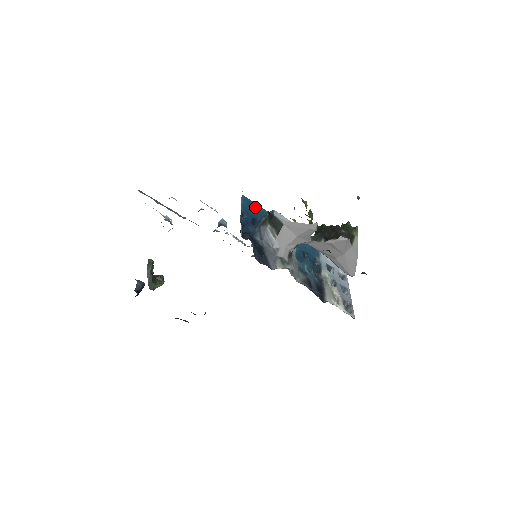
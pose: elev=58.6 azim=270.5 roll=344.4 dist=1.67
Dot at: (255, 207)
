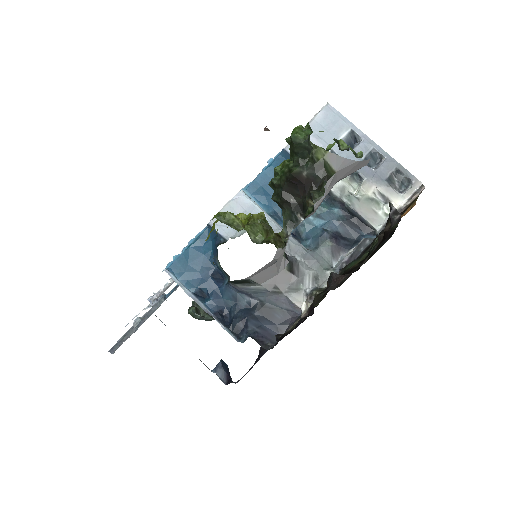
Dot at: (194, 255)
